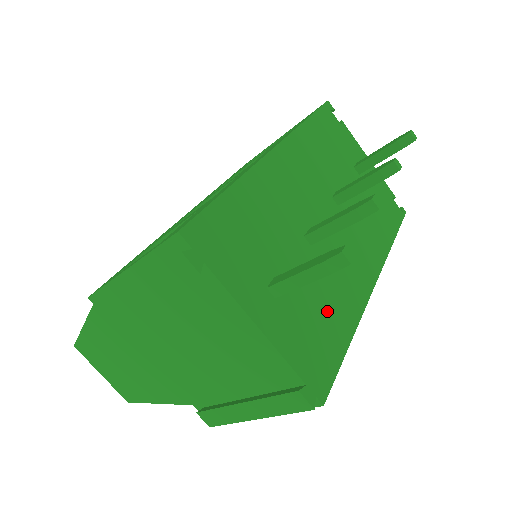
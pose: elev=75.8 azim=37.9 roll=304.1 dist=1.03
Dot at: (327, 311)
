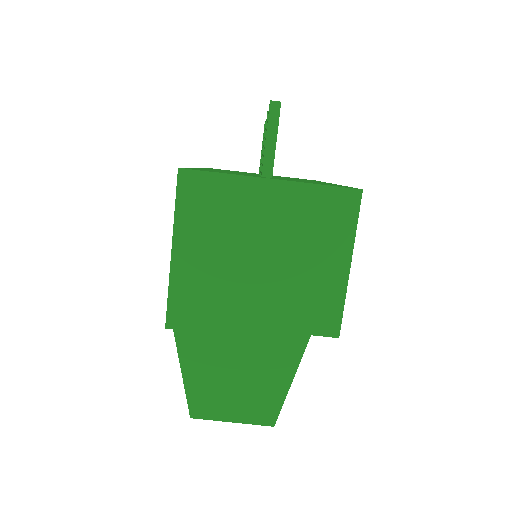
Dot at: occluded
